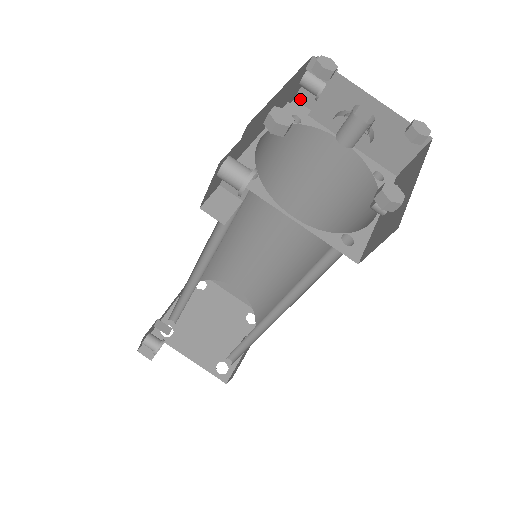
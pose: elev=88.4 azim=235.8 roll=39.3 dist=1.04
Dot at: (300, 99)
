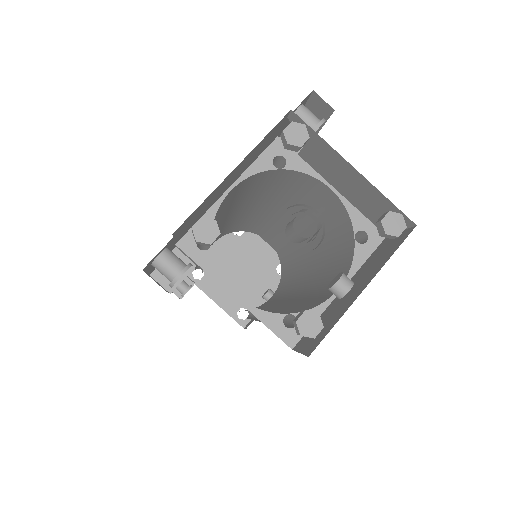
Dot at: occluded
